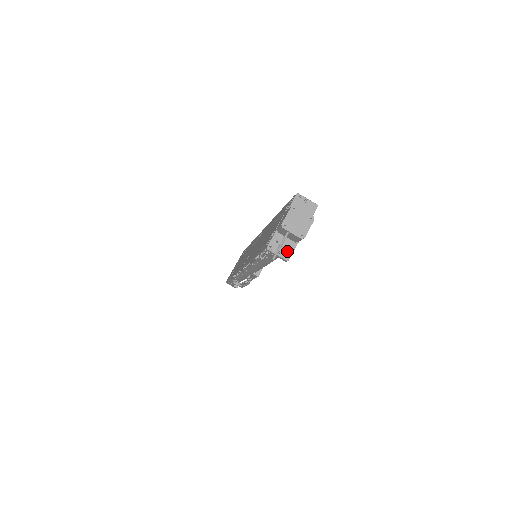
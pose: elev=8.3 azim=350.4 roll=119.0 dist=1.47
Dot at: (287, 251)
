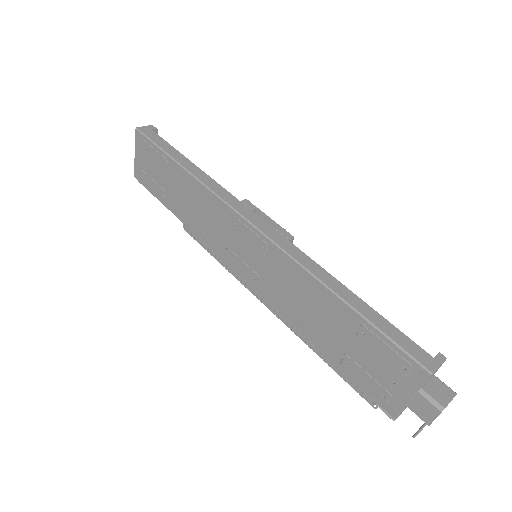
Dot at: occluded
